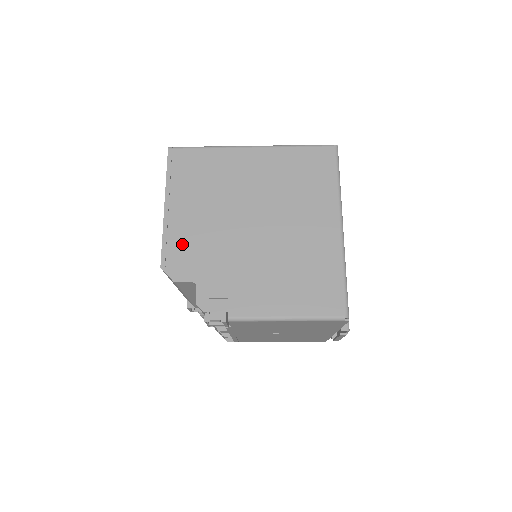
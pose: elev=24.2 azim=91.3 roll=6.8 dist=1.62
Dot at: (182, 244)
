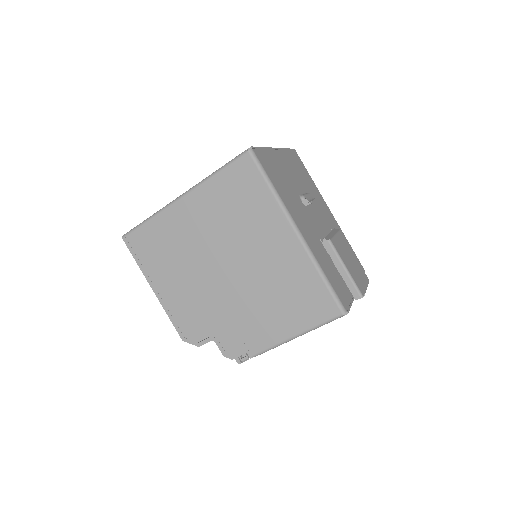
Dot at: (185, 315)
